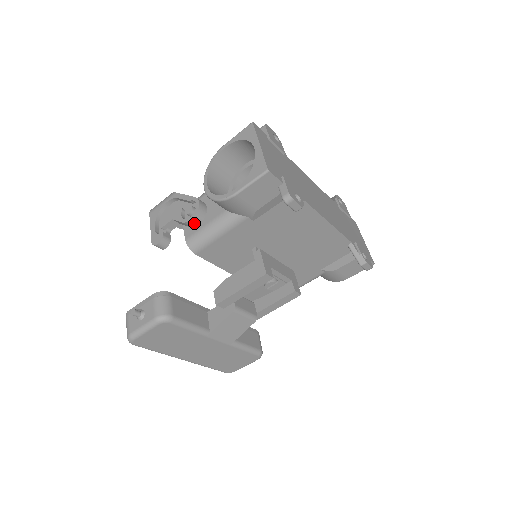
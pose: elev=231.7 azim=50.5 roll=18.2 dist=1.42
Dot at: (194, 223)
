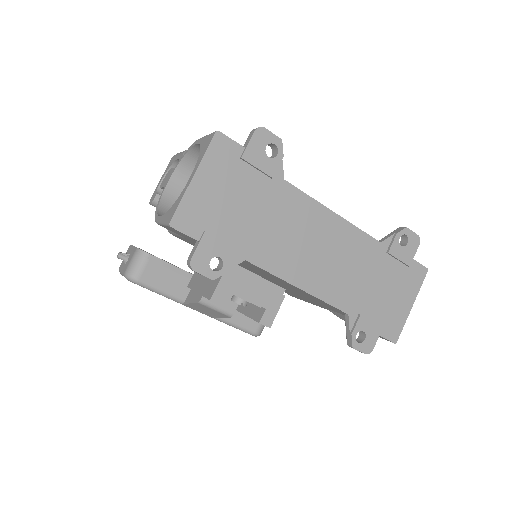
Dot at: occluded
